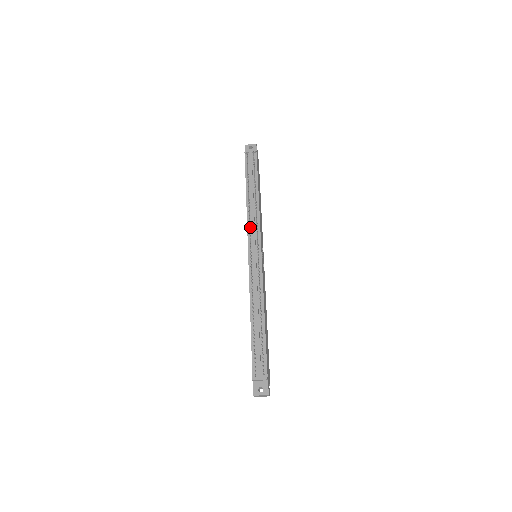
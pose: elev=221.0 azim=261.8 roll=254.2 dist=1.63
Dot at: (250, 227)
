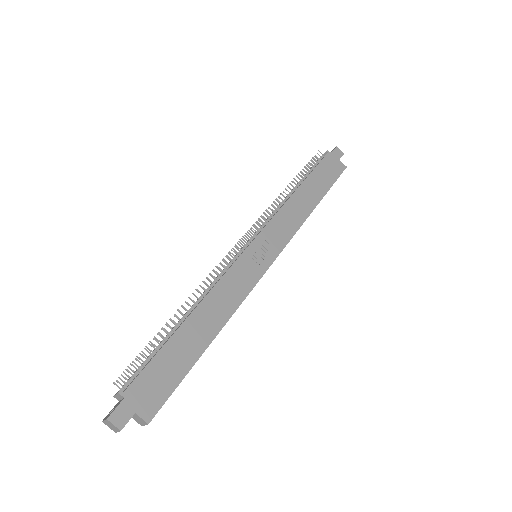
Dot at: occluded
